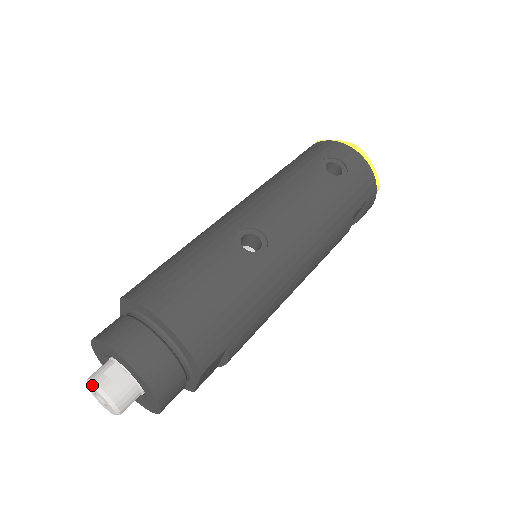
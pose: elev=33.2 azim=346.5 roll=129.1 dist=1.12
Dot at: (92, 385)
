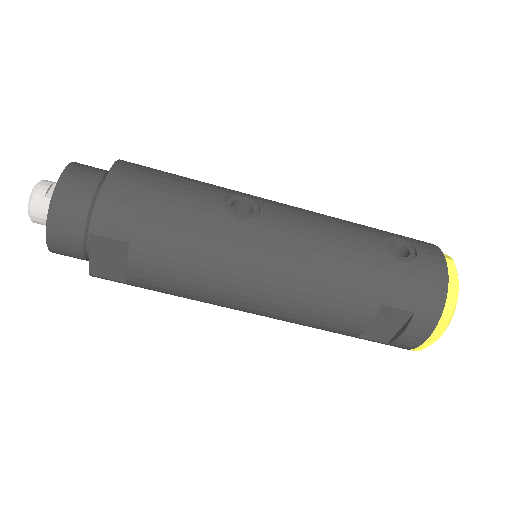
Dot at: (41, 181)
